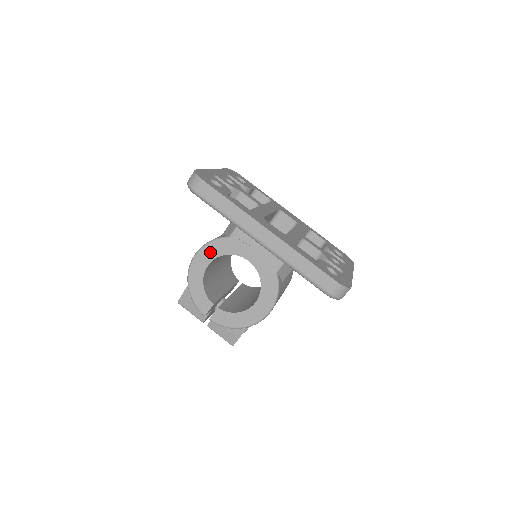
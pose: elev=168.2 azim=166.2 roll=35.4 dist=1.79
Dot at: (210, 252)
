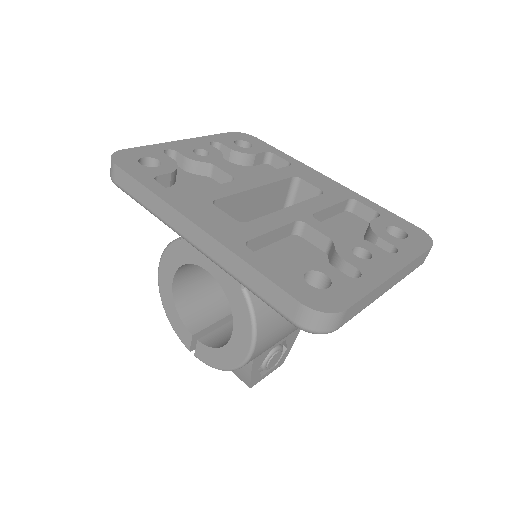
Dot at: (169, 263)
